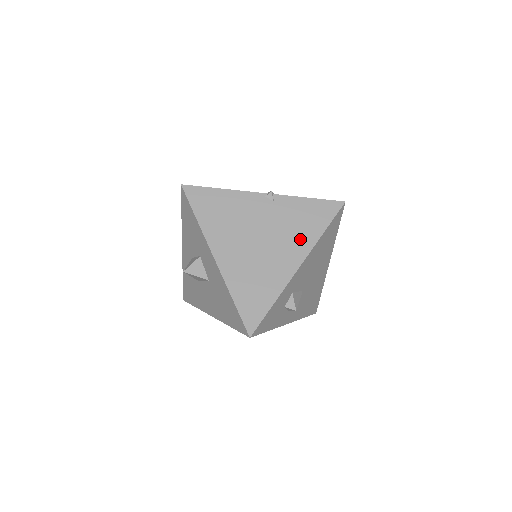
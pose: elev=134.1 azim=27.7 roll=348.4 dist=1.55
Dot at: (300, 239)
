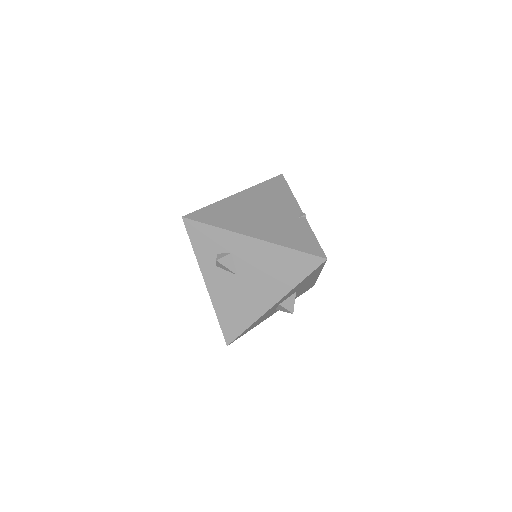
Dot at: (277, 235)
